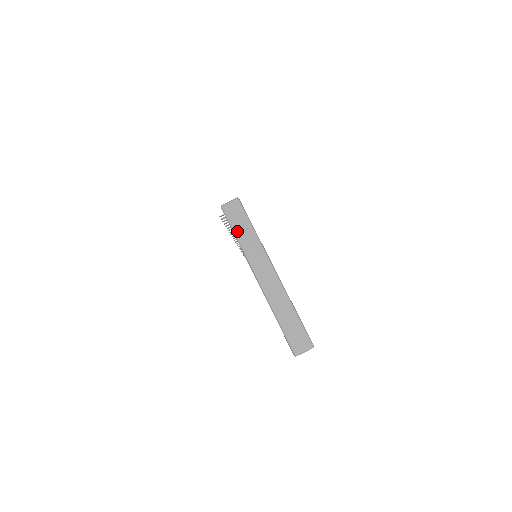
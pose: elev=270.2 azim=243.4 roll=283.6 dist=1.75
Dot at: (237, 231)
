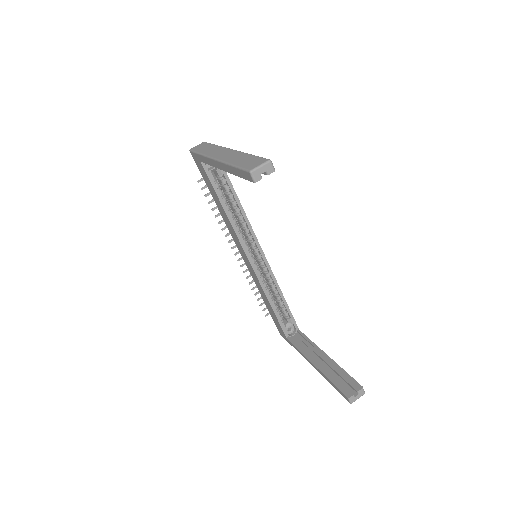
Dot at: (201, 151)
